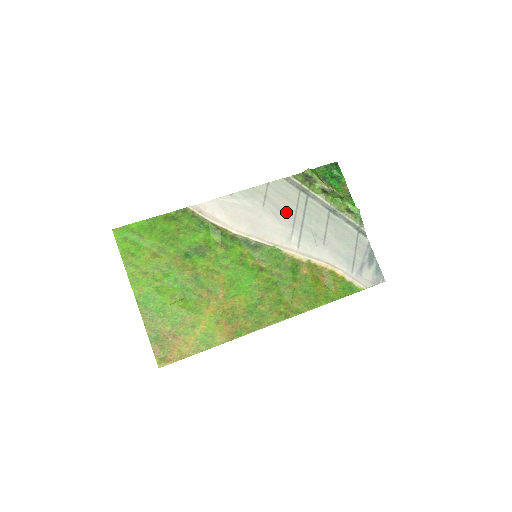
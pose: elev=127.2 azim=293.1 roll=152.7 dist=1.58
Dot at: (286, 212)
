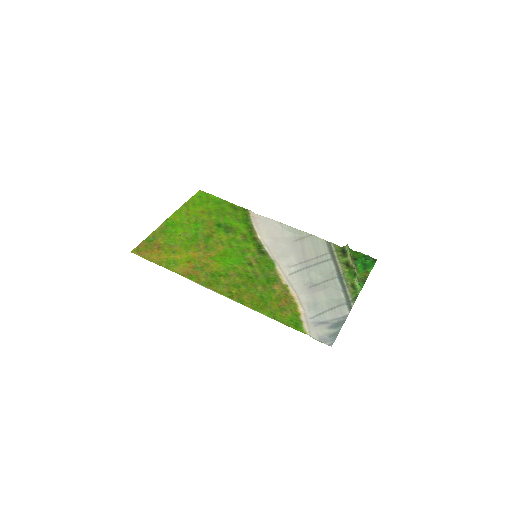
Dot at: (305, 254)
